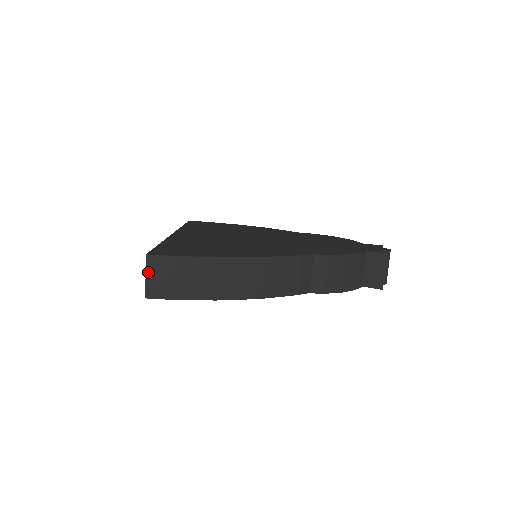
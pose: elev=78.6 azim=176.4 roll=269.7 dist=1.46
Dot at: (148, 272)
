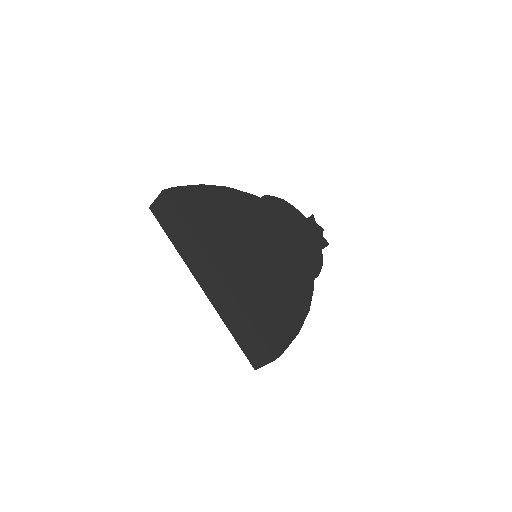
Dot at: occluded
